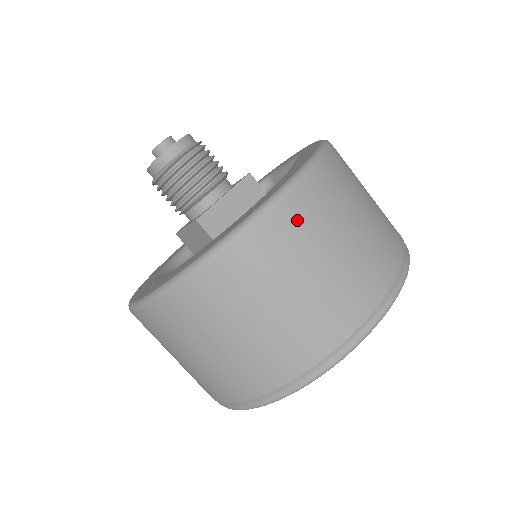
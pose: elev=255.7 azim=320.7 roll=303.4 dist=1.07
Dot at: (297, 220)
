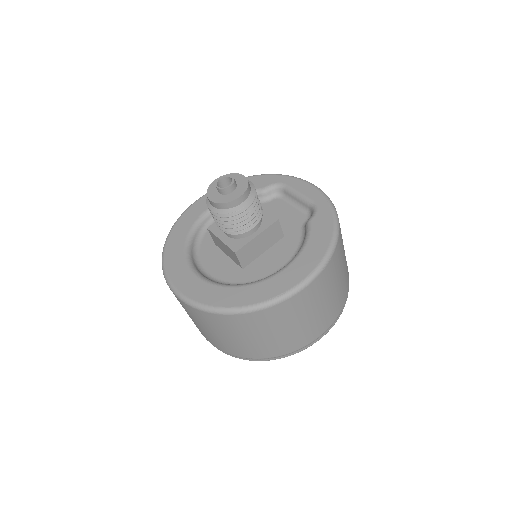
Dot at: (304, 300)
